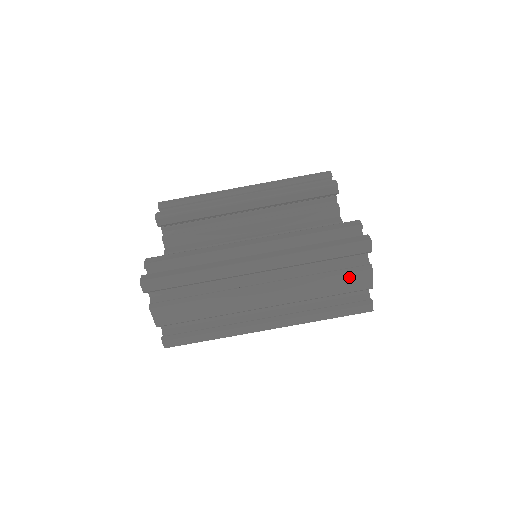
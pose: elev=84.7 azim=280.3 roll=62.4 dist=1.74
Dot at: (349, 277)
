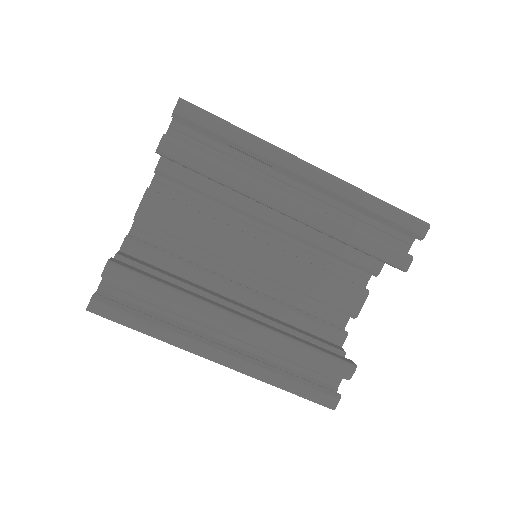
Dot at: occluded
